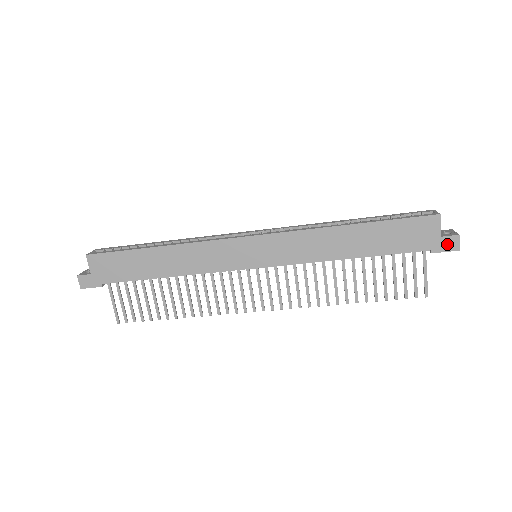
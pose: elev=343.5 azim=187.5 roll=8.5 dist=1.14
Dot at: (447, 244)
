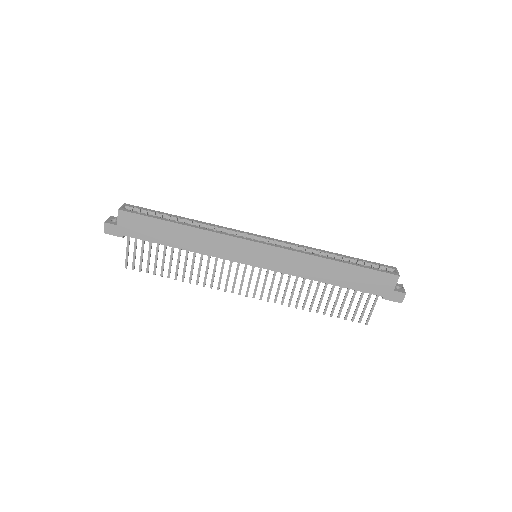
Dot at: (395, 296)
